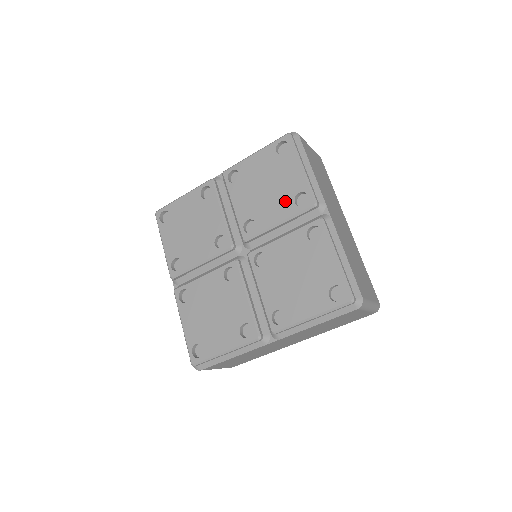
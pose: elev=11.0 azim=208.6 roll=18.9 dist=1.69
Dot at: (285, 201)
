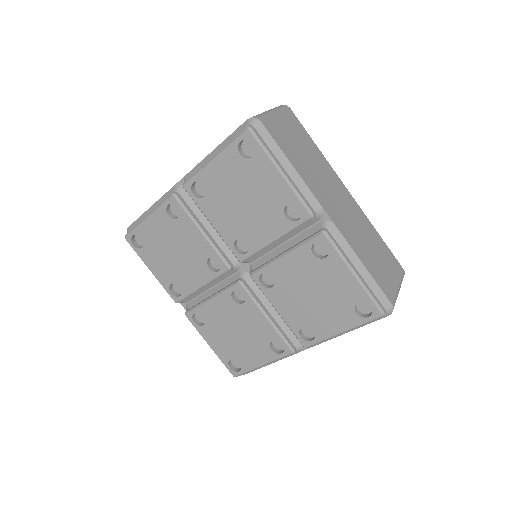
Dot at: (273, 216)
